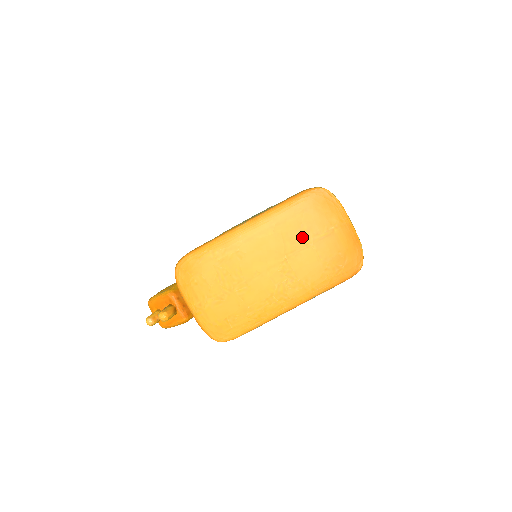
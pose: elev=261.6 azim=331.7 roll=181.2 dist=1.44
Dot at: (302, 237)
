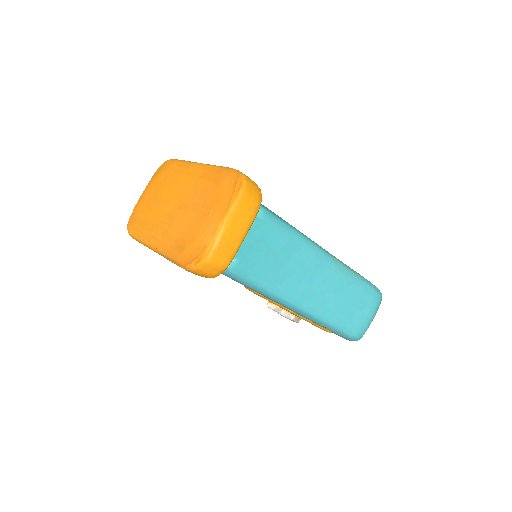
Dot at: (198, 200)
